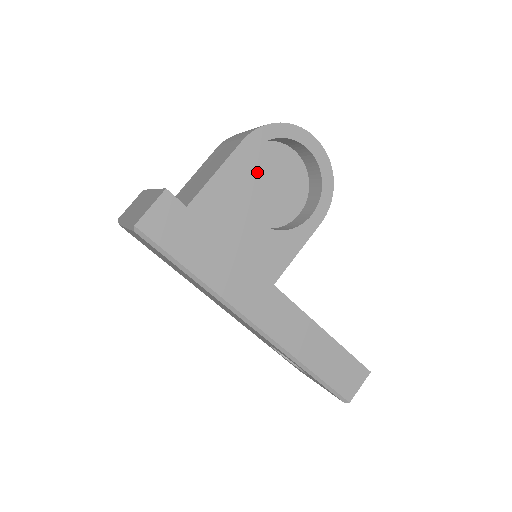
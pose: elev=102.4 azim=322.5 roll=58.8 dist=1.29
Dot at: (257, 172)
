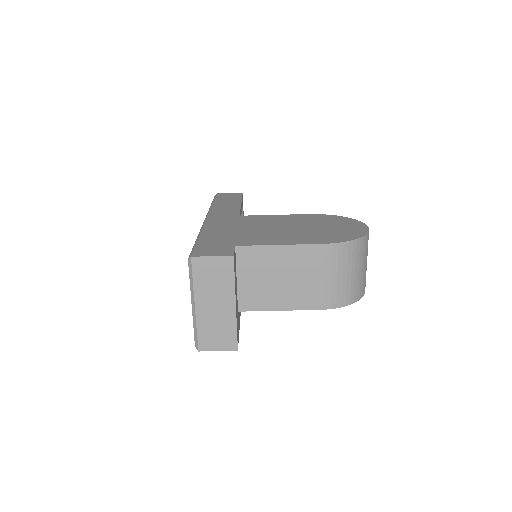
Dot at: occluded
